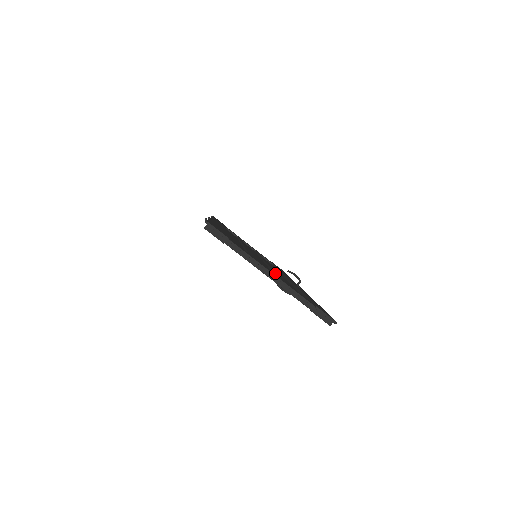
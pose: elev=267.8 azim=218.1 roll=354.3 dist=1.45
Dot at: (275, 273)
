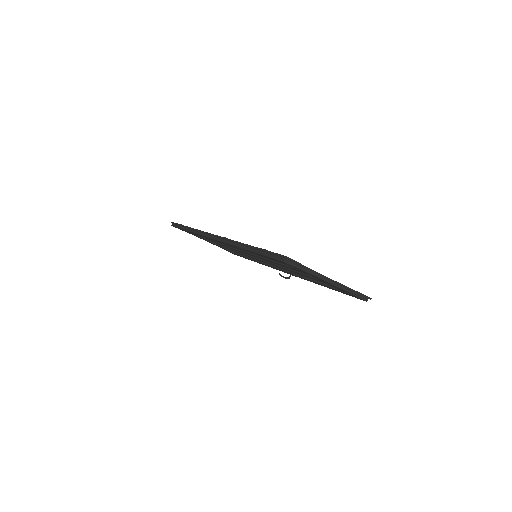
Dot at: occluded
